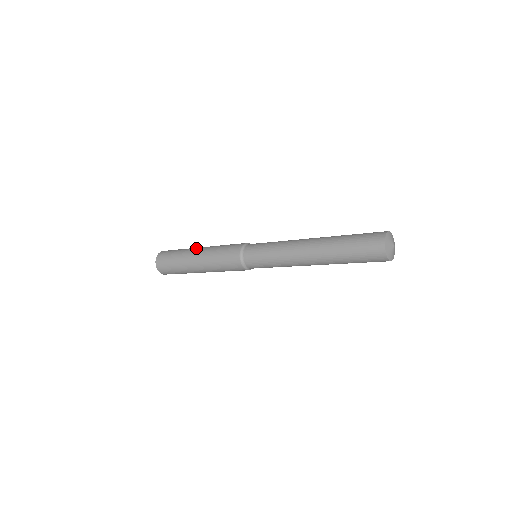
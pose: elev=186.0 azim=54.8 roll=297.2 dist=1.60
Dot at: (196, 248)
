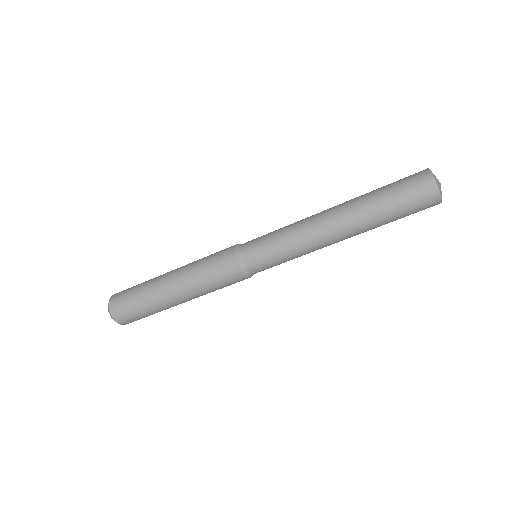
Dot at: occluded
